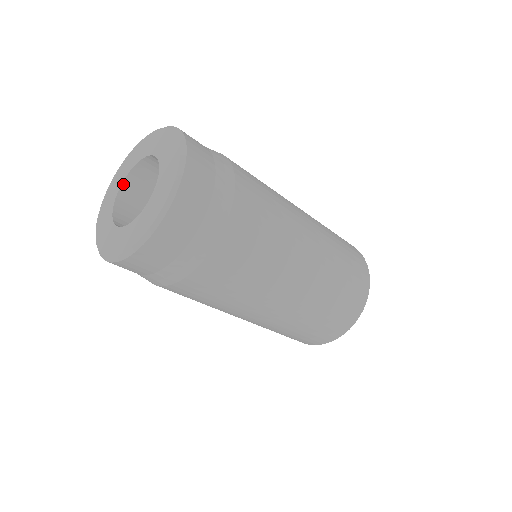
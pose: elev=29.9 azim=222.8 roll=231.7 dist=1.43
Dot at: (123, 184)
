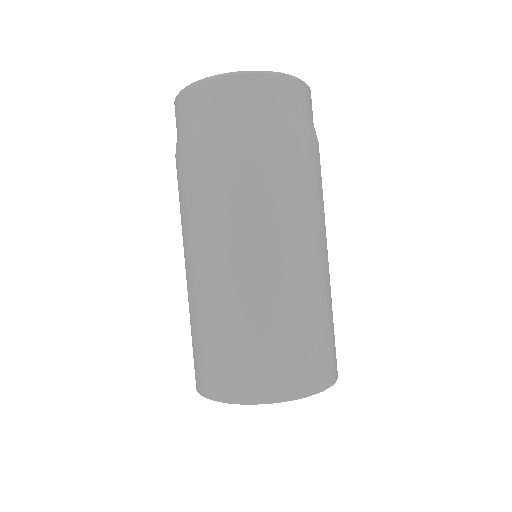
Dot at: occluded
